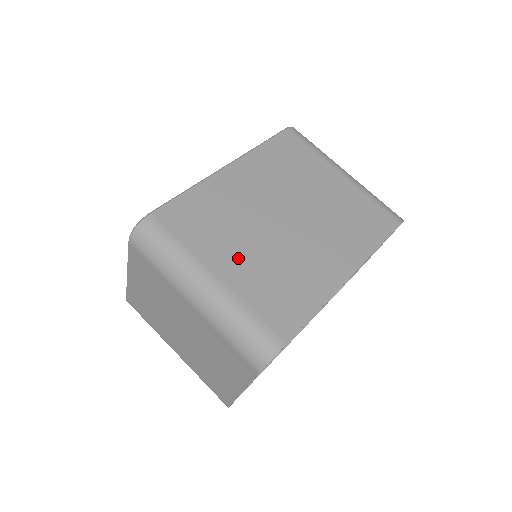
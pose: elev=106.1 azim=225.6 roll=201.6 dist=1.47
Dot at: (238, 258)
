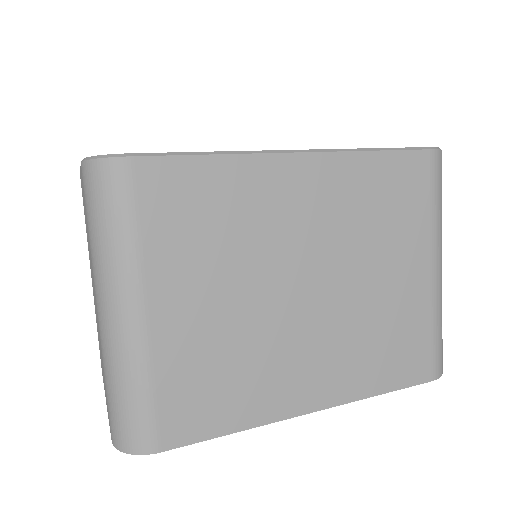
Dot at: (197, 304)
